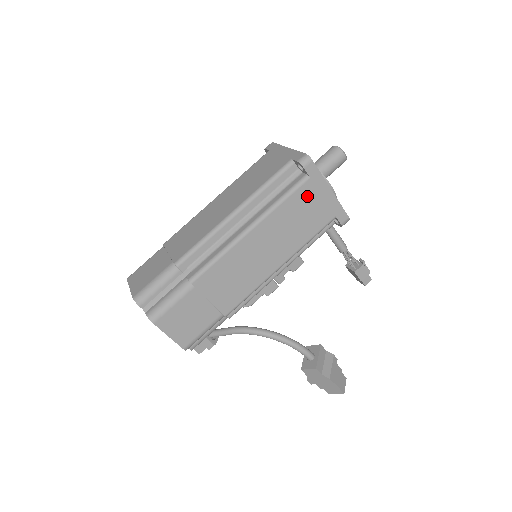
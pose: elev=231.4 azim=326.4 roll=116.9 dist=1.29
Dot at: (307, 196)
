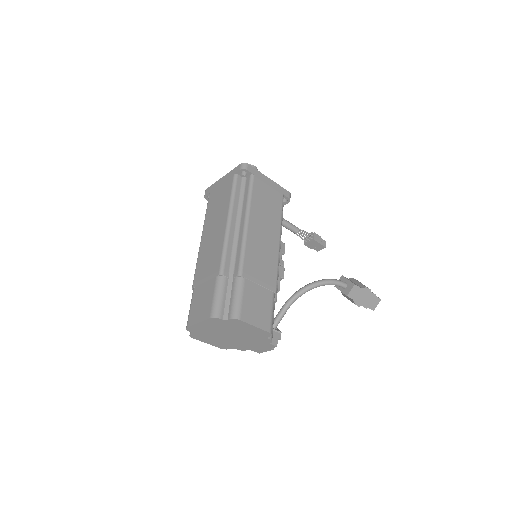
Dot at: (261, 187)
